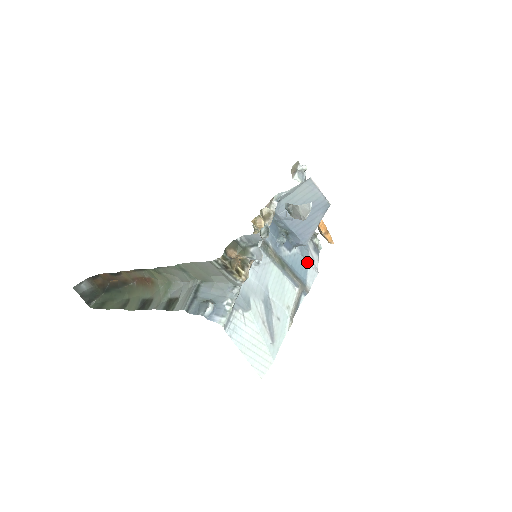
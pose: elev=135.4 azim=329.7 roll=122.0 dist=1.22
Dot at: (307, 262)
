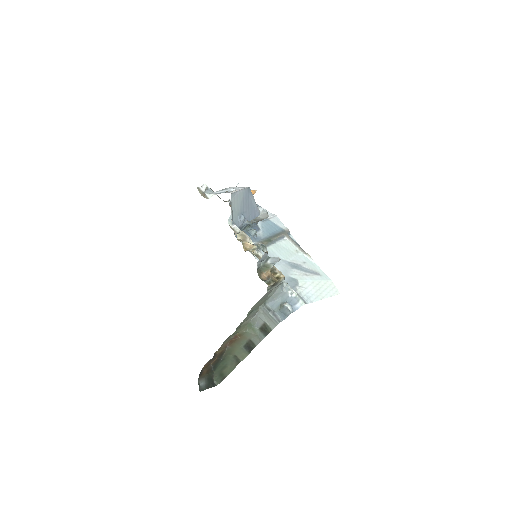
Dot at: (268, 220)
